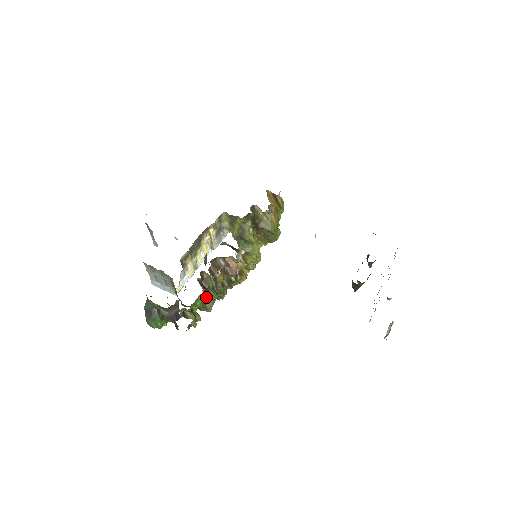
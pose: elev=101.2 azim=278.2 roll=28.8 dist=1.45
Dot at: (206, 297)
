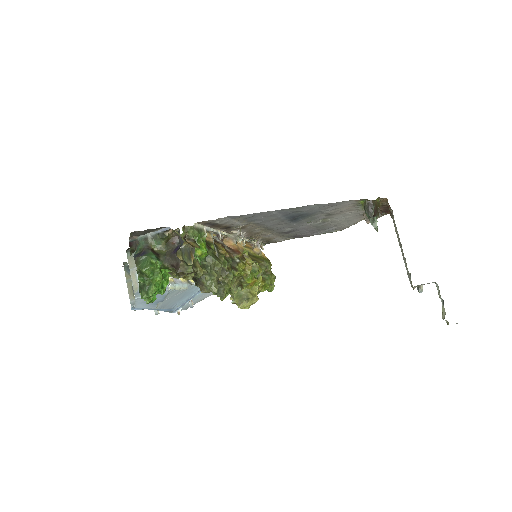
Dot at: (209, 253)
